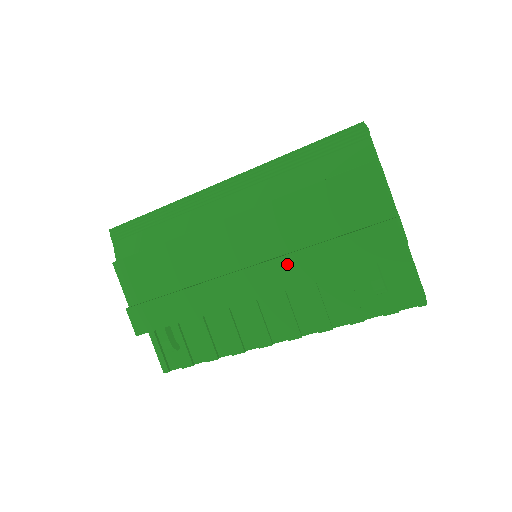
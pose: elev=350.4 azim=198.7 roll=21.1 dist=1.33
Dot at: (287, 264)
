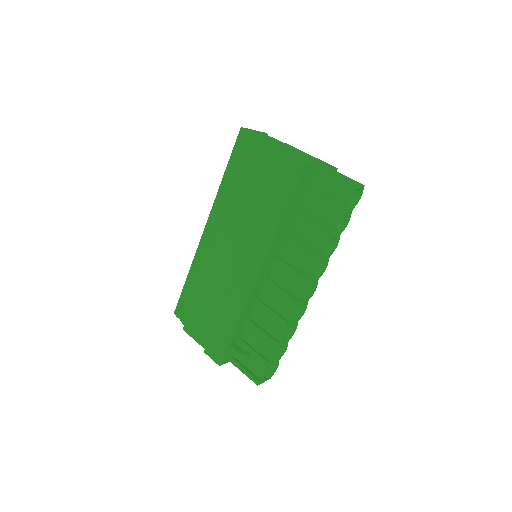
Dot at: (257, 235)
